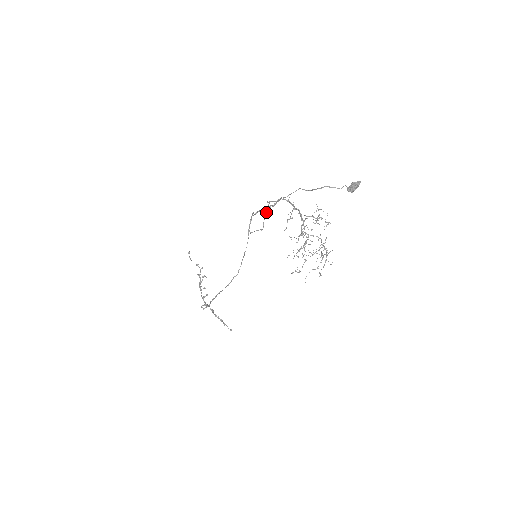
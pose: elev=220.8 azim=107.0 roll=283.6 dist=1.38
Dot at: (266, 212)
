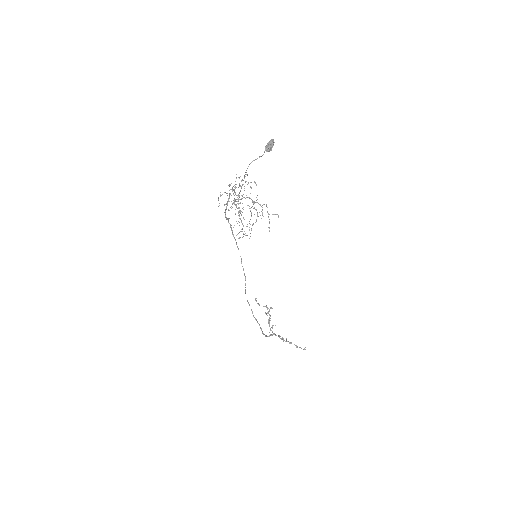
Dot at: (238, 213)
